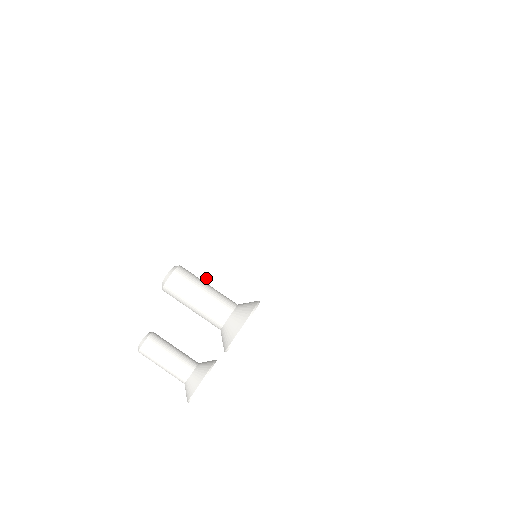
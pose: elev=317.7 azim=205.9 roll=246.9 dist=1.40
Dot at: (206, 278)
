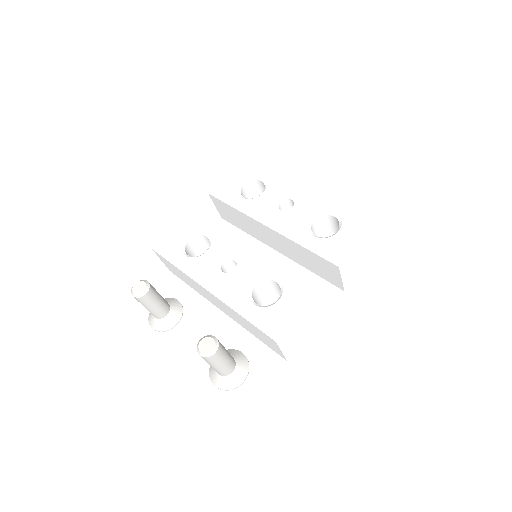
Dot at: (219, 299)
